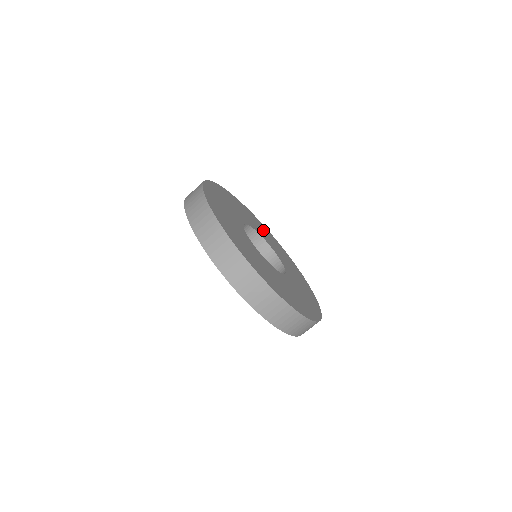
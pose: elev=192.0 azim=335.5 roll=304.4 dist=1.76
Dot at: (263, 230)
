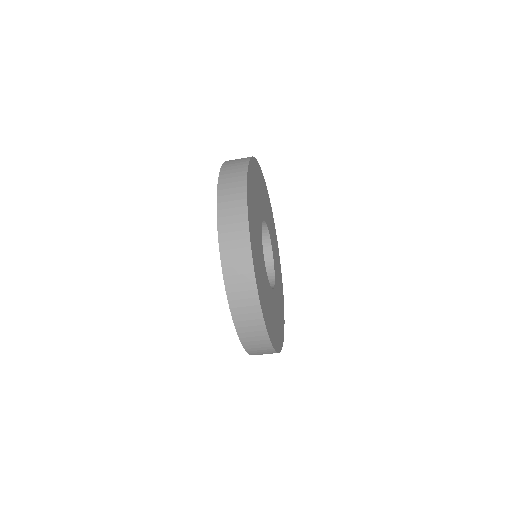
Dot at: occluded
